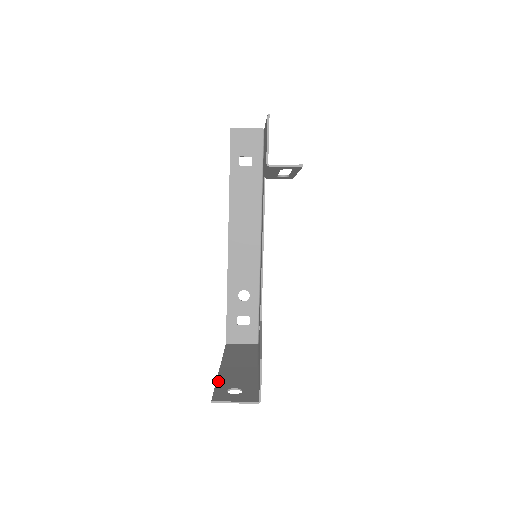
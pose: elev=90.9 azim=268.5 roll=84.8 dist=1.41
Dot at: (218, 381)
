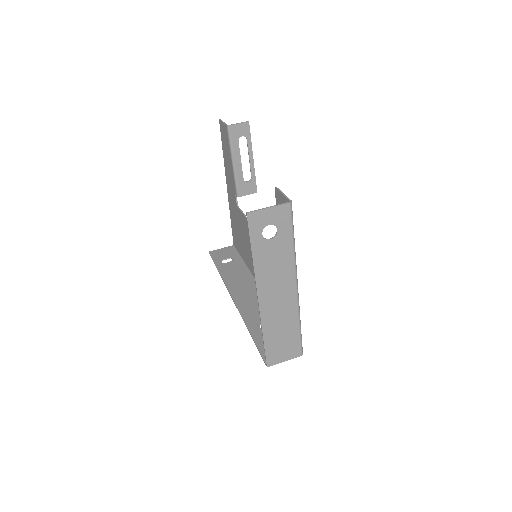
Dot at: (254, 258)
